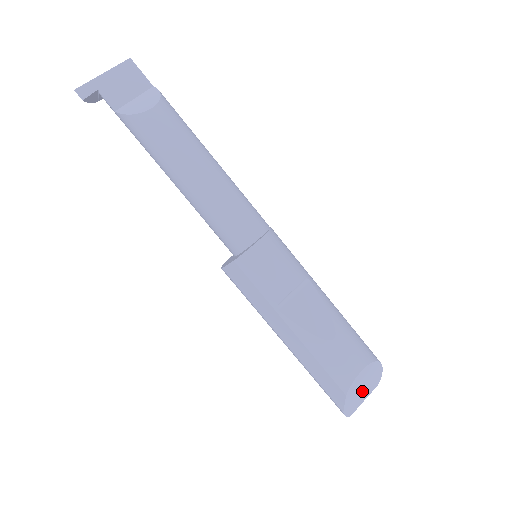
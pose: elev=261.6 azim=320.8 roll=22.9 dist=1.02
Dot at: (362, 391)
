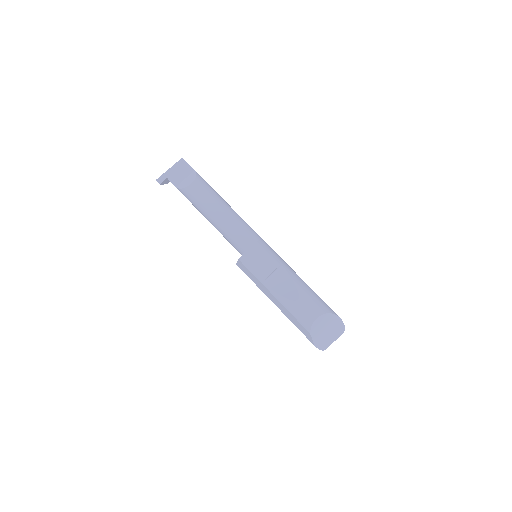
Dot at: (327, 333)
